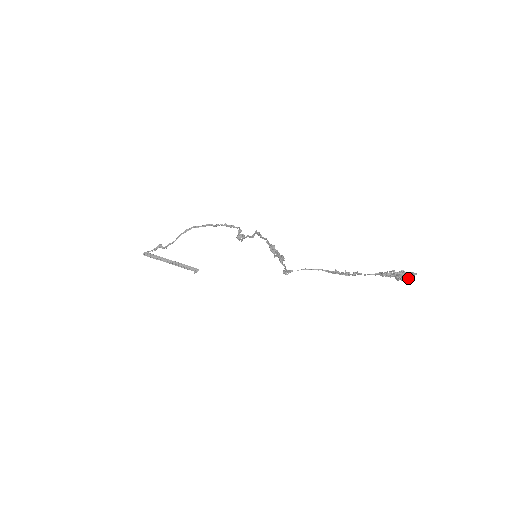
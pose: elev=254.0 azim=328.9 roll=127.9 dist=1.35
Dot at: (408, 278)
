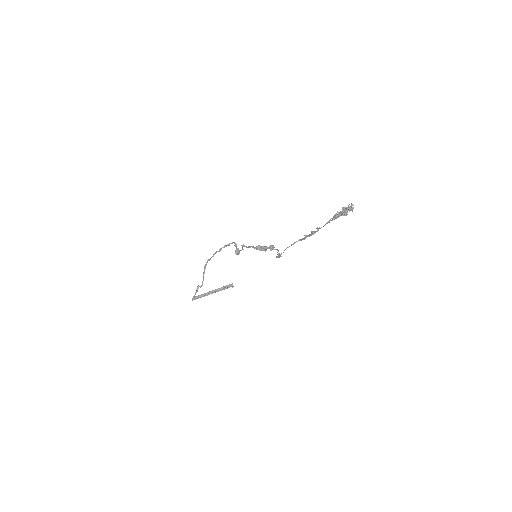
Dot at: (349, 211)
